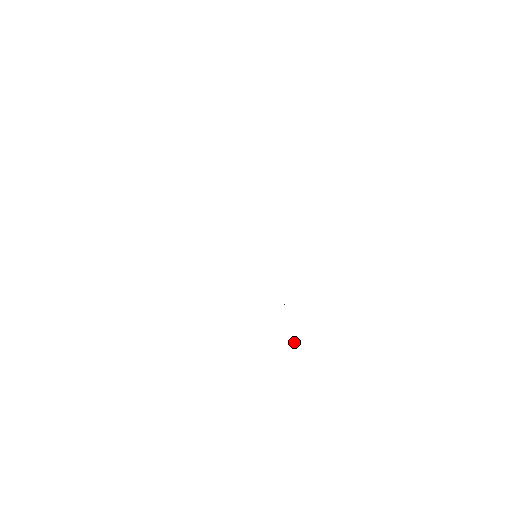
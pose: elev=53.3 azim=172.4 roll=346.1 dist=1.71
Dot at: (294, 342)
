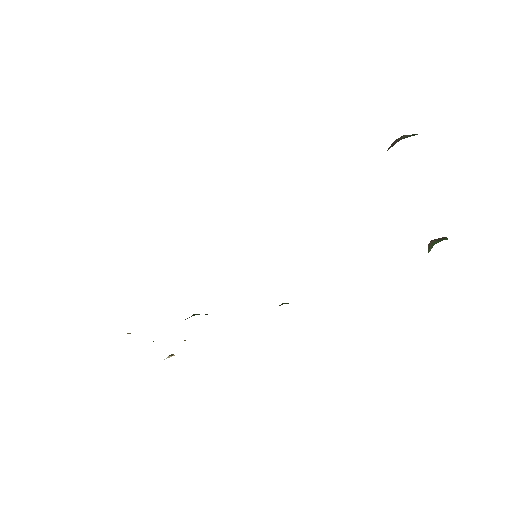
Dot at: (171, 356)
